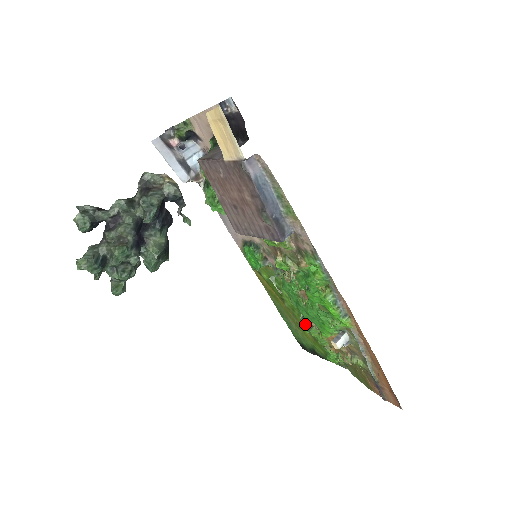
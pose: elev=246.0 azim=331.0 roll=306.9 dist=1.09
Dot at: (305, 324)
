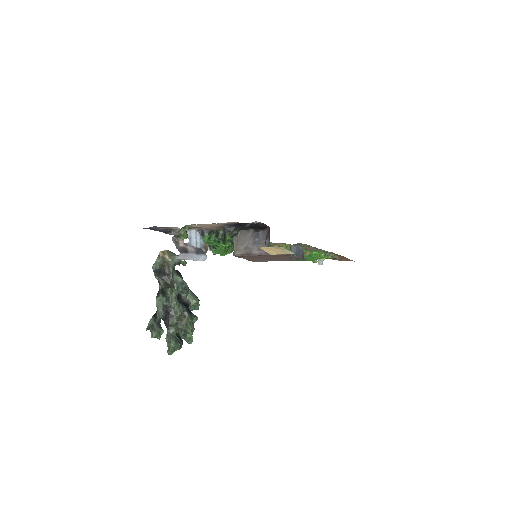
Dot at: occluded
